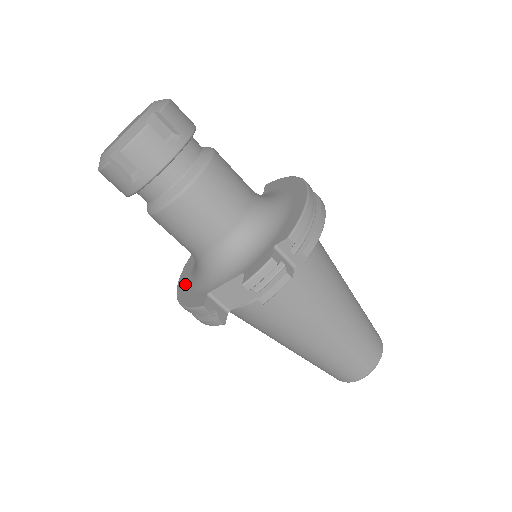
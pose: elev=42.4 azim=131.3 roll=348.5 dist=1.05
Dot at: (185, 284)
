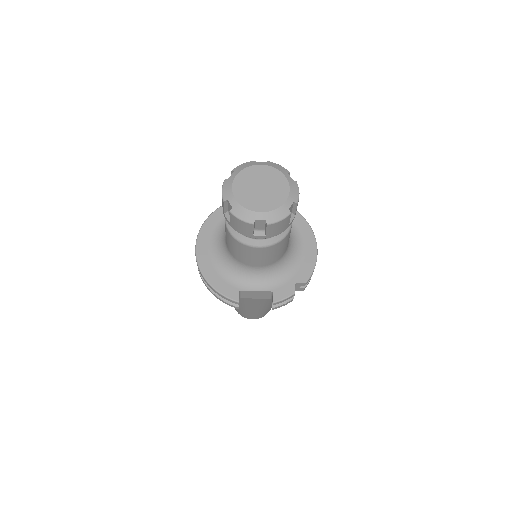
Dot at: (208, 263)
